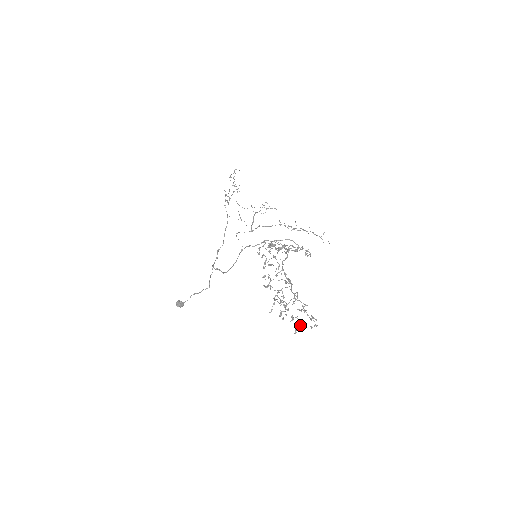
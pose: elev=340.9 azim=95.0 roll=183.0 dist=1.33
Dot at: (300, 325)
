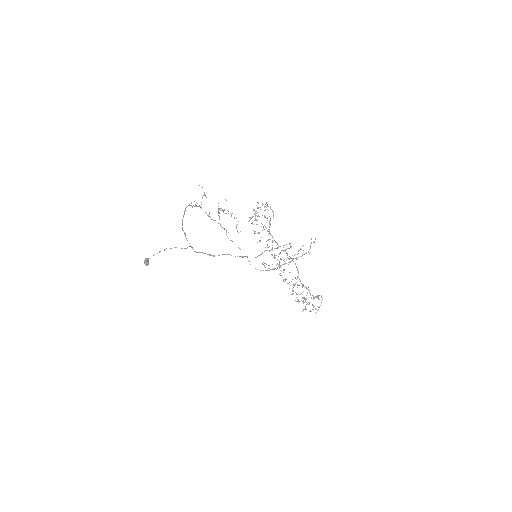
Dot at: occluded
